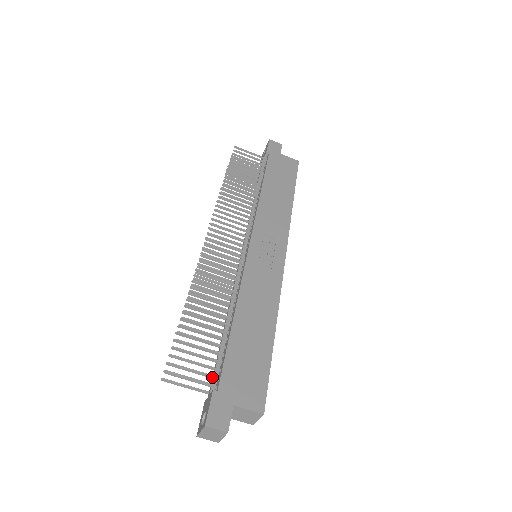
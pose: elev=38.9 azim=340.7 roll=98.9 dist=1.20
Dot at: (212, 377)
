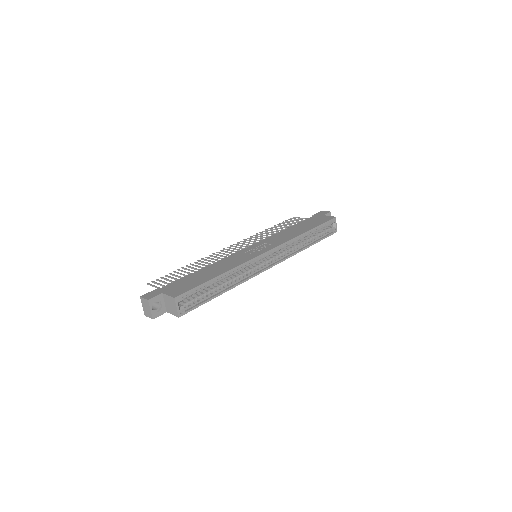
Dot at: occluded
